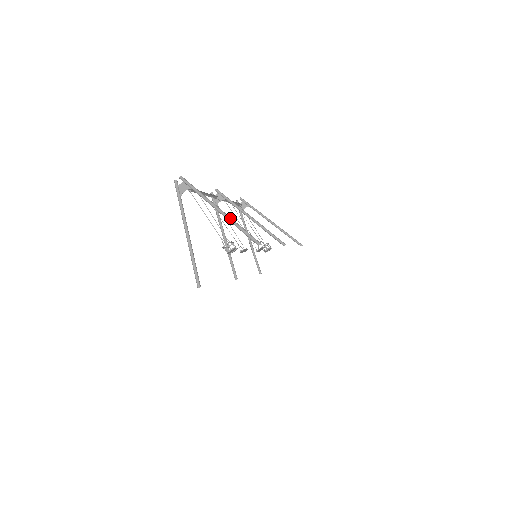
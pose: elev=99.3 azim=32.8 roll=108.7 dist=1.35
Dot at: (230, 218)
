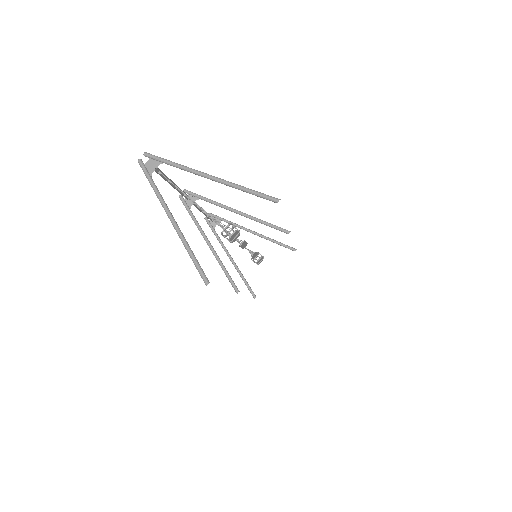
Dot at: (227, 181)
